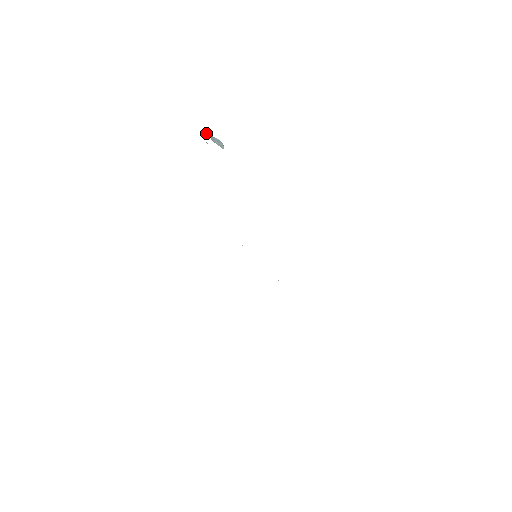
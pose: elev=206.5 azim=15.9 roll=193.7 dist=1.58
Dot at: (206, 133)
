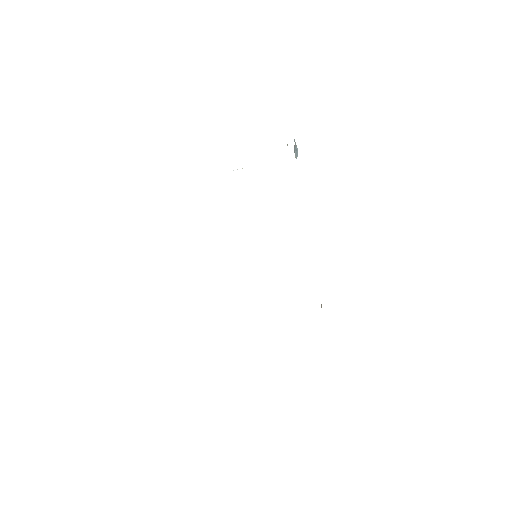
Dot at: (294, 139)
